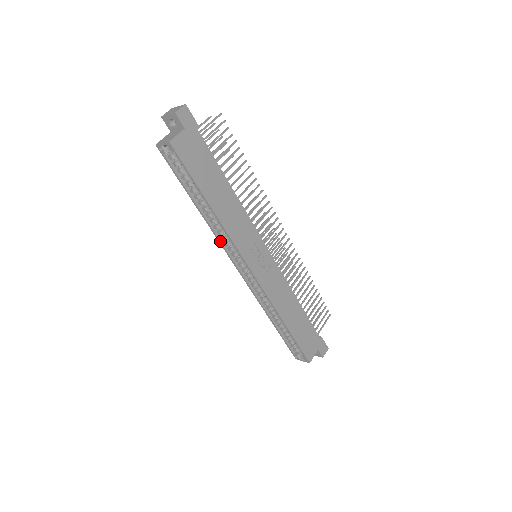
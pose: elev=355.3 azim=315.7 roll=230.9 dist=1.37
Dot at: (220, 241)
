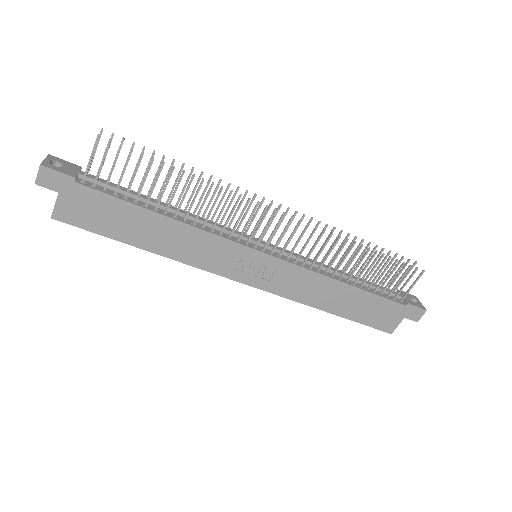
Dot at: occluded
